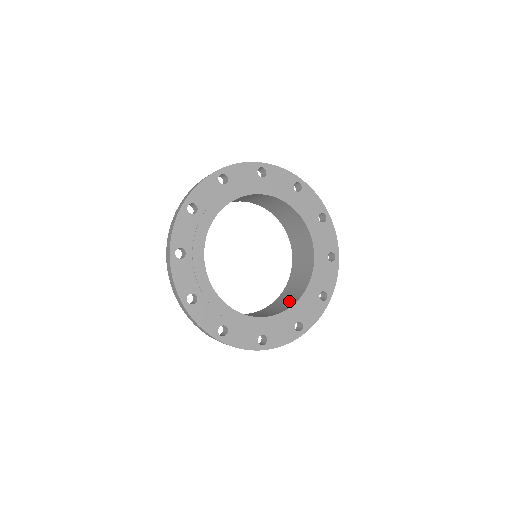
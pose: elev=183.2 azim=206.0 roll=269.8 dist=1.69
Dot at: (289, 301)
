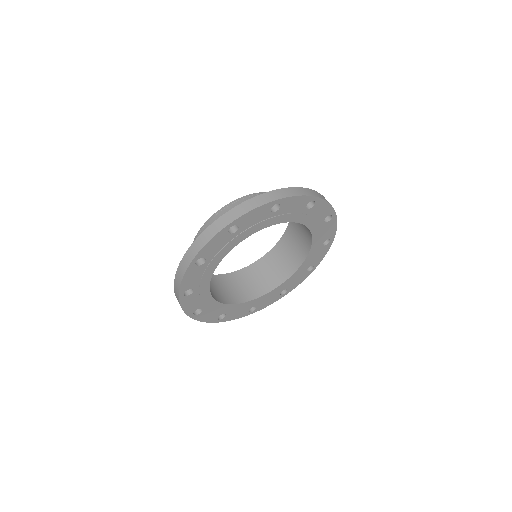
Dot at: (279, 272)
